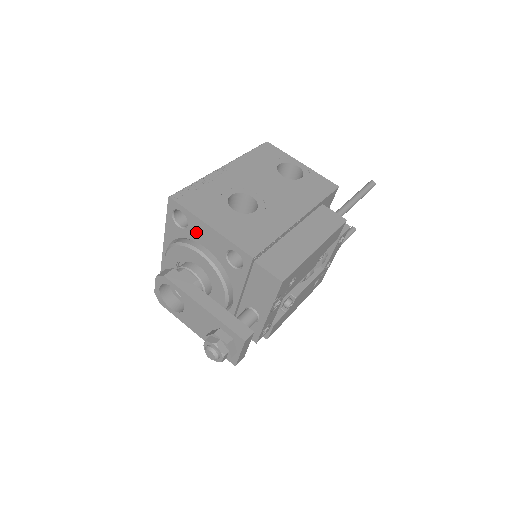
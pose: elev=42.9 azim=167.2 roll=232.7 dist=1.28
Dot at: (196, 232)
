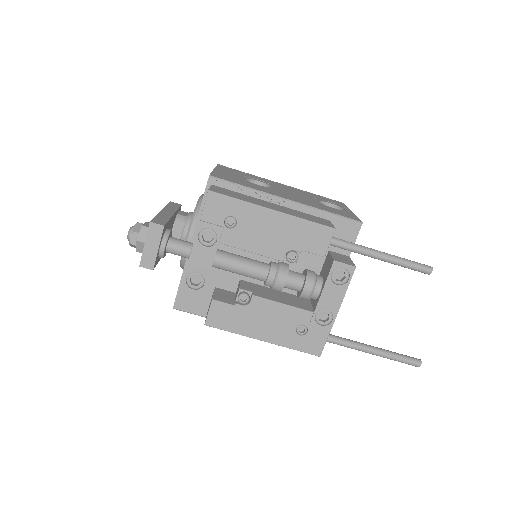
Dot at: occluded
